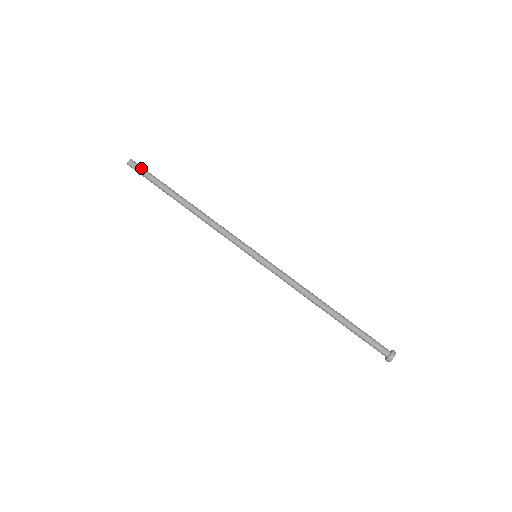
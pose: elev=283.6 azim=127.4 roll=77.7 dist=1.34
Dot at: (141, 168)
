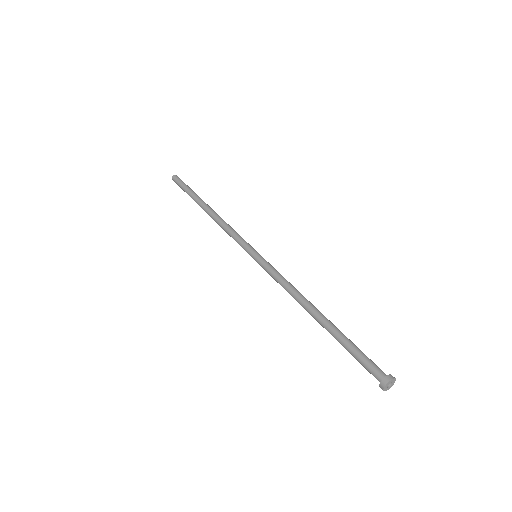
Dot at: occluded
